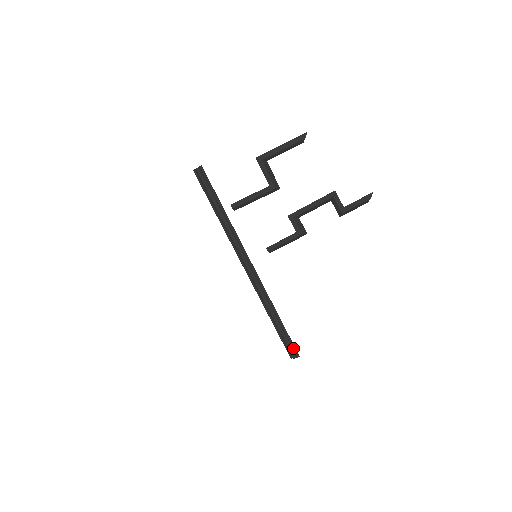
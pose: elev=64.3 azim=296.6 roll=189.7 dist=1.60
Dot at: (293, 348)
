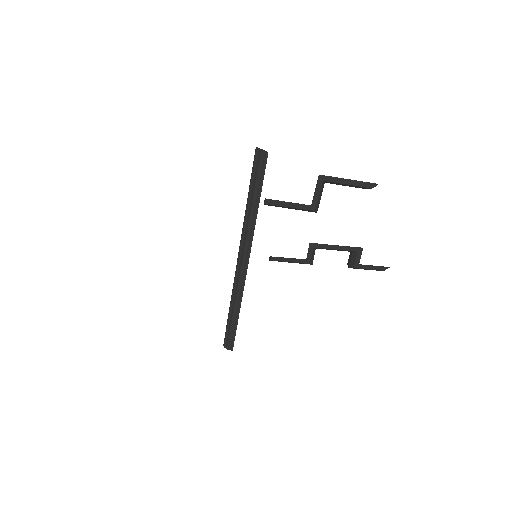
Dot at: (232, 342)
